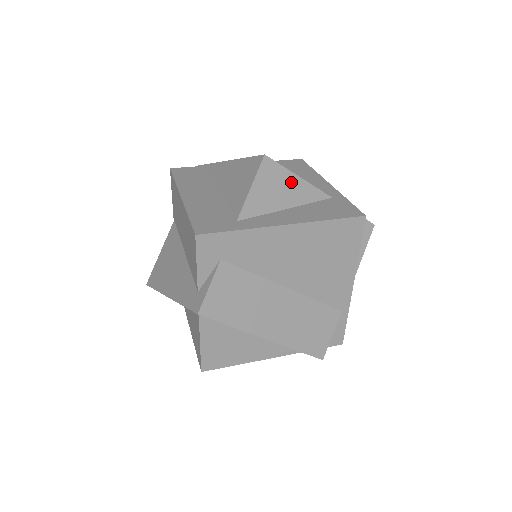
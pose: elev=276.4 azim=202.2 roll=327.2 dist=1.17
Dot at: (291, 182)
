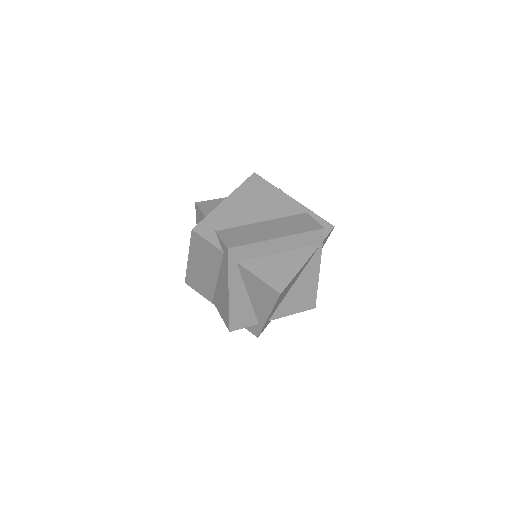
Dot at: (218, 201)
